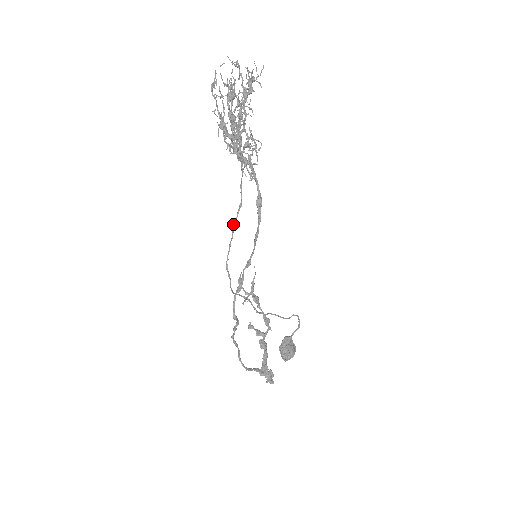
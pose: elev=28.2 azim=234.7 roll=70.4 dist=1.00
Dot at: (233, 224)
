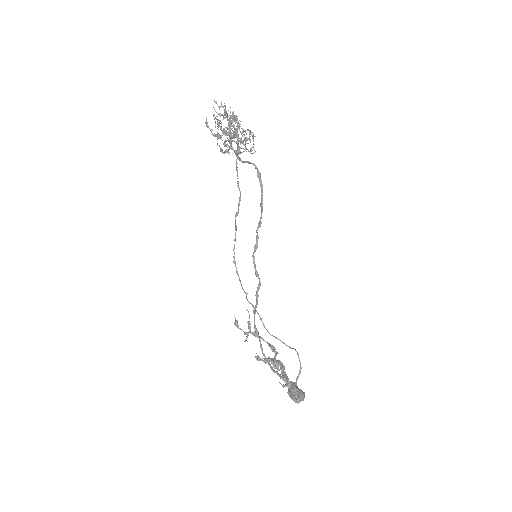
Dot at: (236, 216)
